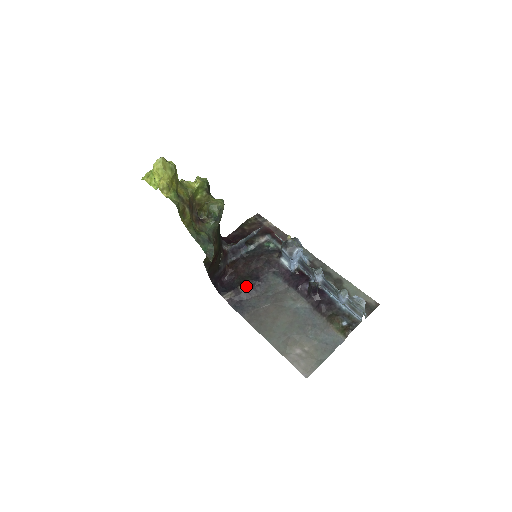
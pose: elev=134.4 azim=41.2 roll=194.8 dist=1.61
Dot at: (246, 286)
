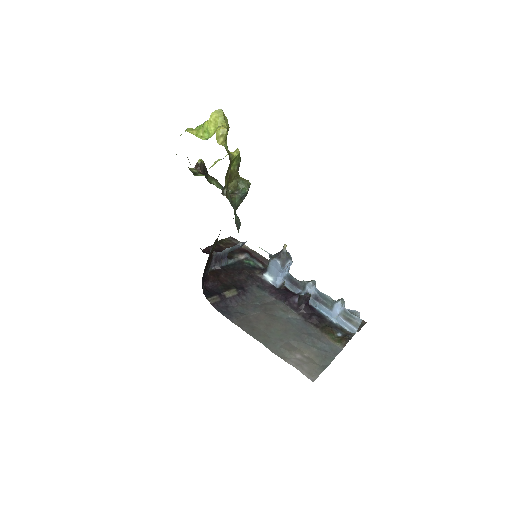
Dot at: (232, 293)
